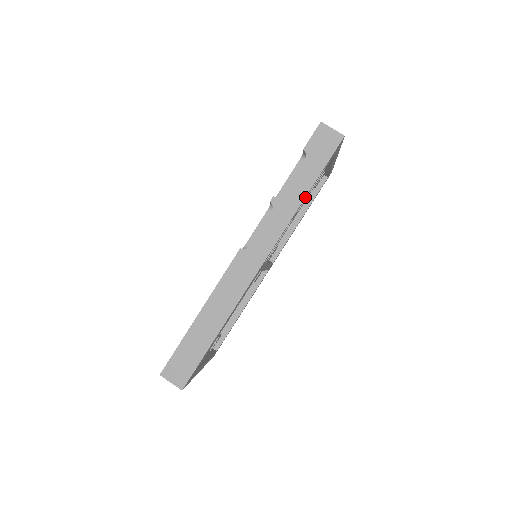
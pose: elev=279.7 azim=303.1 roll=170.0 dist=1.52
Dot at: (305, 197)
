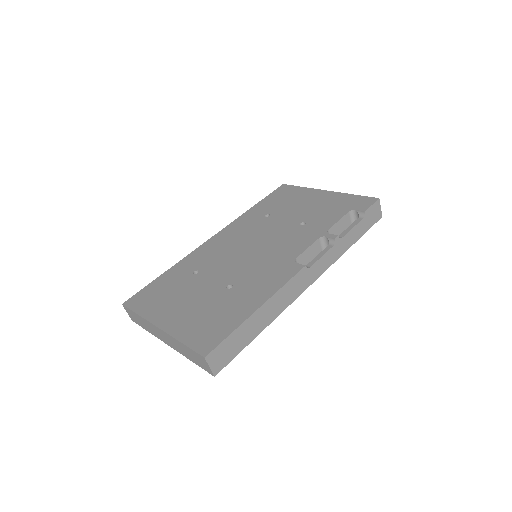
Dot at: occluded
